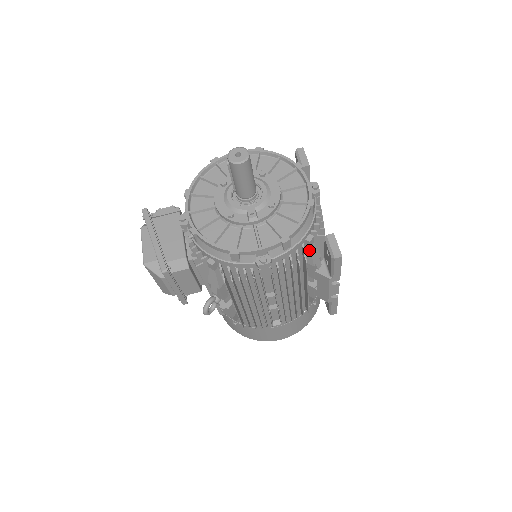
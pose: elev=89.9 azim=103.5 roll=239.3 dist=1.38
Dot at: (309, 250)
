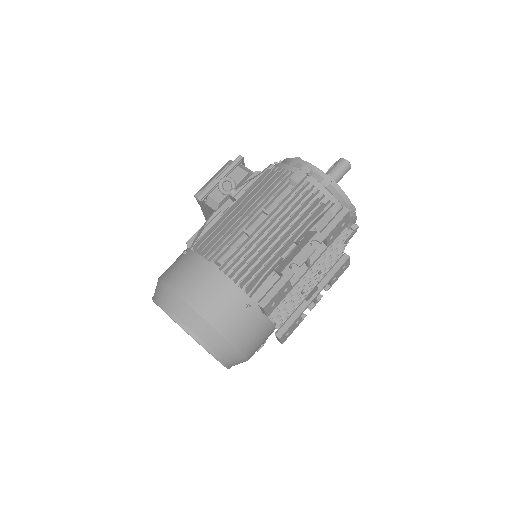
Dot at: (326, 212)
